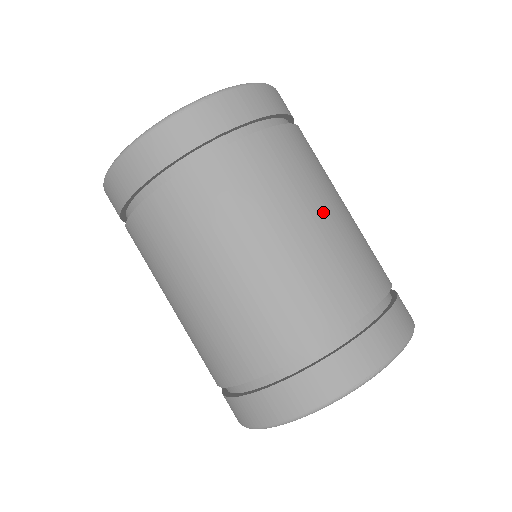
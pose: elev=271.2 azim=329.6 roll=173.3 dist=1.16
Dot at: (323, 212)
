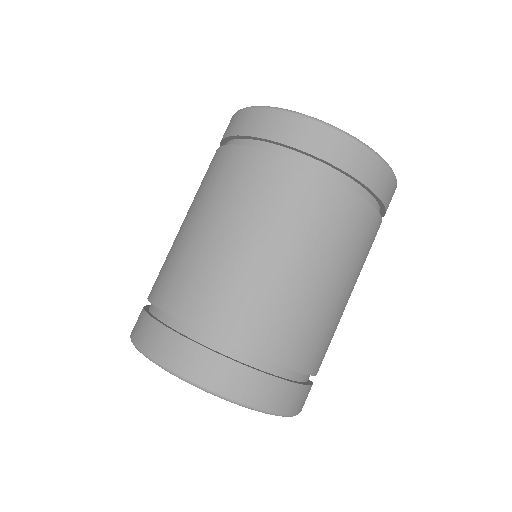
Dot at: (256, 244)
